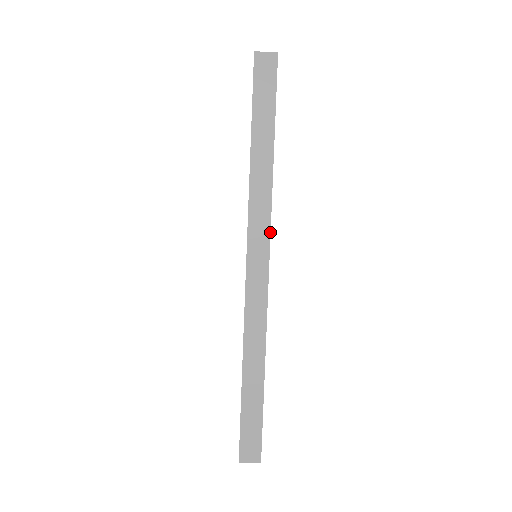
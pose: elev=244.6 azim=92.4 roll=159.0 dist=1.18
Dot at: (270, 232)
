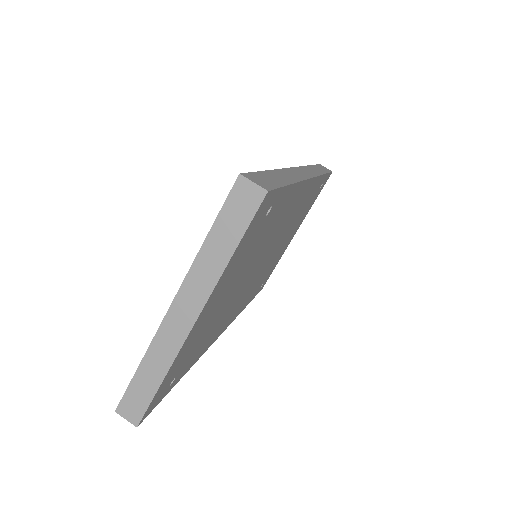
Dot at: (317, 176)
